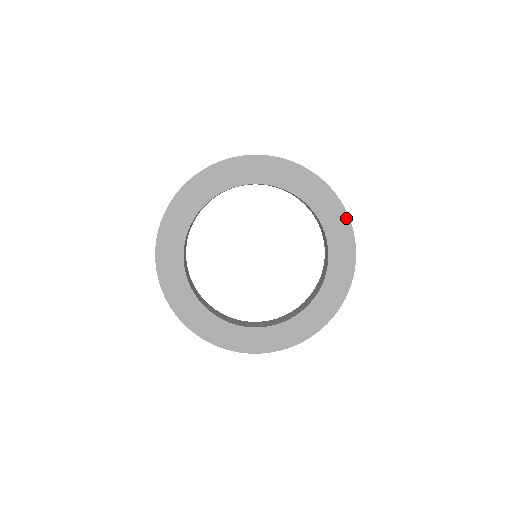
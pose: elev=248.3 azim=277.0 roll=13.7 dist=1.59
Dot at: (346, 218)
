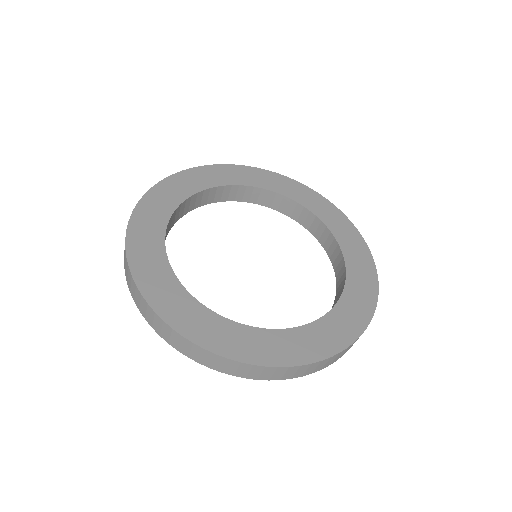
Dot at: (355, 230)
